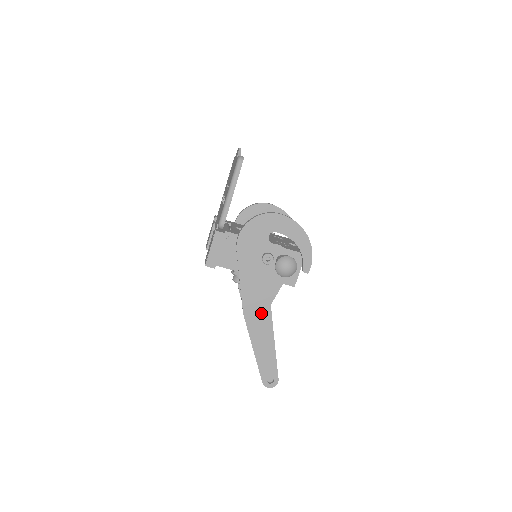
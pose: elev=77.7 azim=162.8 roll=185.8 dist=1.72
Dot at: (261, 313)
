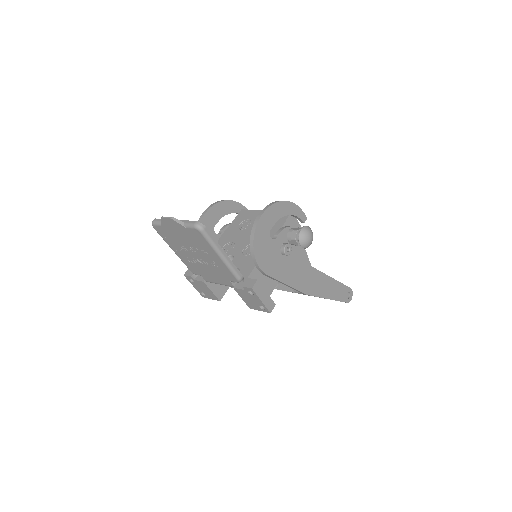
Dot at: (312, 278)
